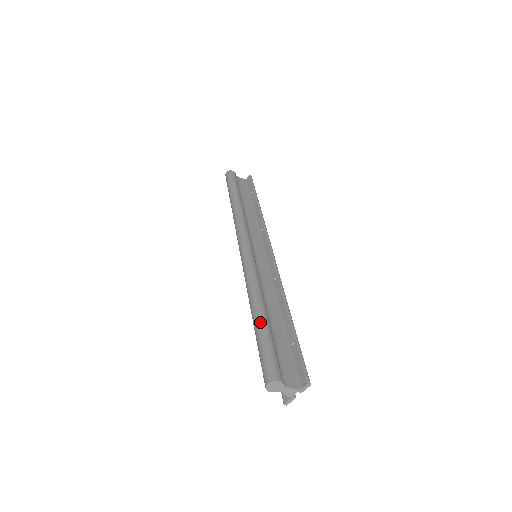
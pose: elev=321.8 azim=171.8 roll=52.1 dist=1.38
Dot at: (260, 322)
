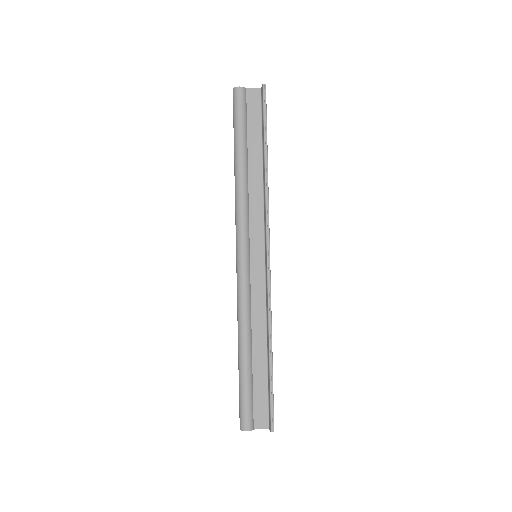
Dot at: (240, 368)
